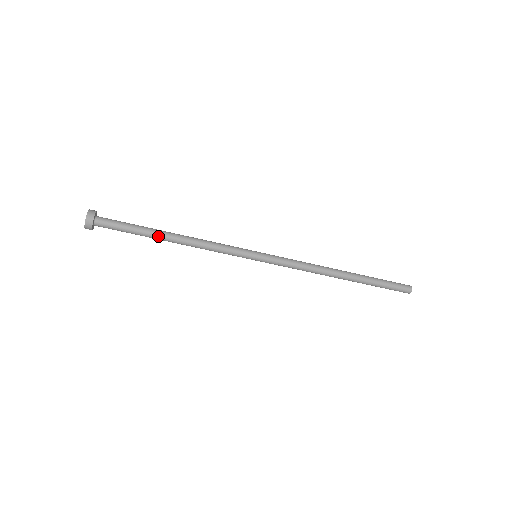
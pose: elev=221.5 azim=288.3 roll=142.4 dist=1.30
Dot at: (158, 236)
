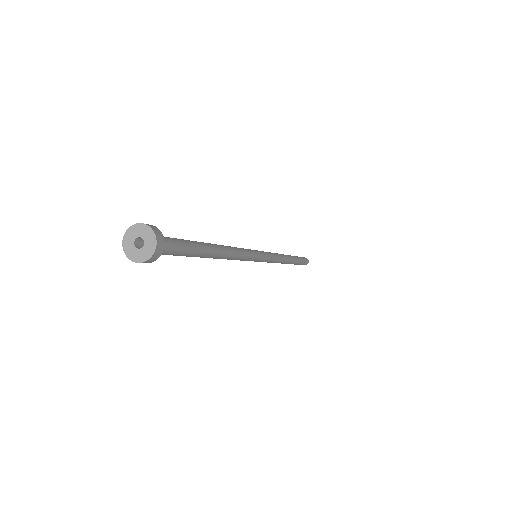
Dot at: (208, 254)
